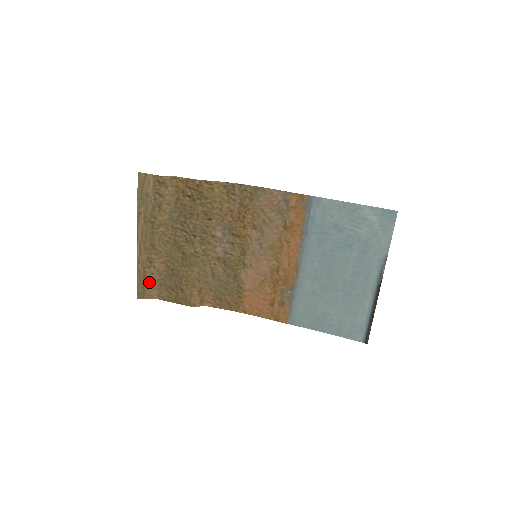
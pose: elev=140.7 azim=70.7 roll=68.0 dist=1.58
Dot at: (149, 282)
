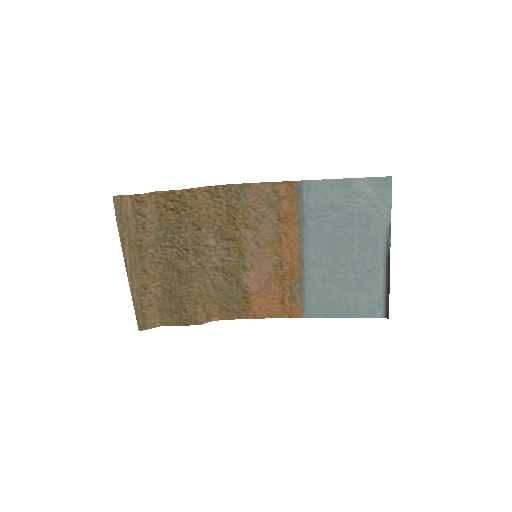
Dot at: (148, 310)
